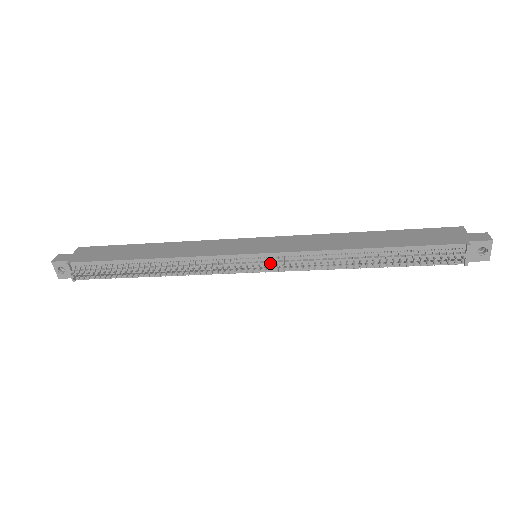
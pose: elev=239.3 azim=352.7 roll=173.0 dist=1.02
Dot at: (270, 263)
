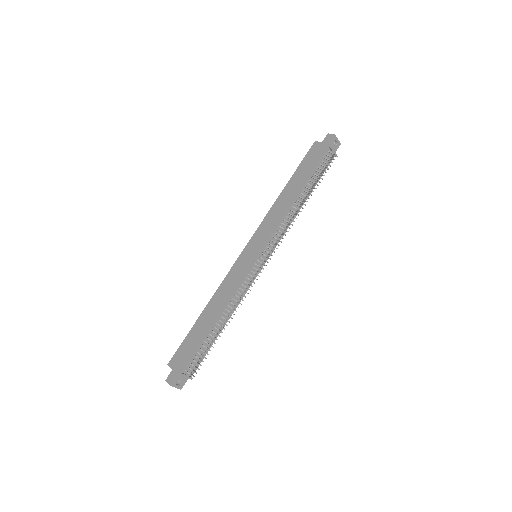
Dot at: (269, 250)
